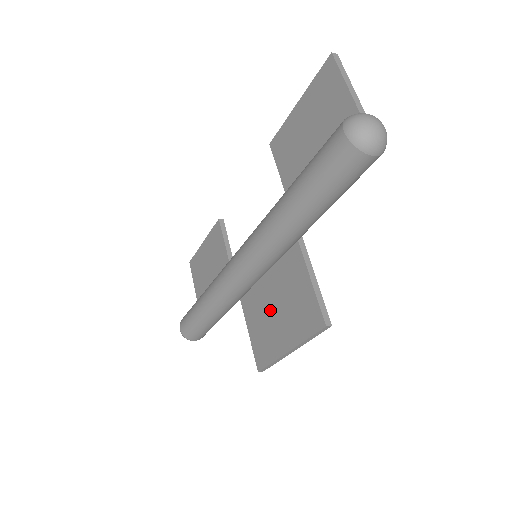
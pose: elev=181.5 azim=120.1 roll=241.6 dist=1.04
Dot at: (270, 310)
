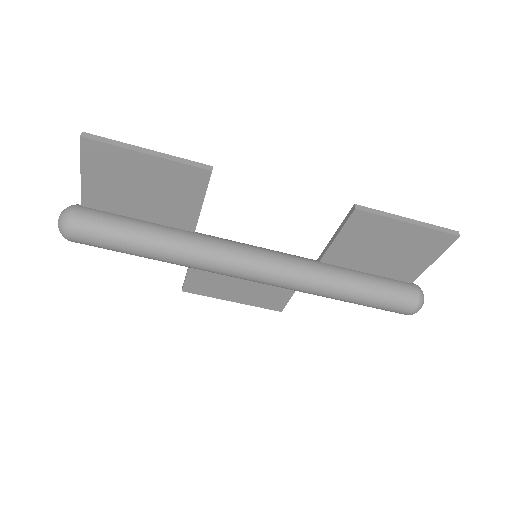
Dot at: (234, 279)
